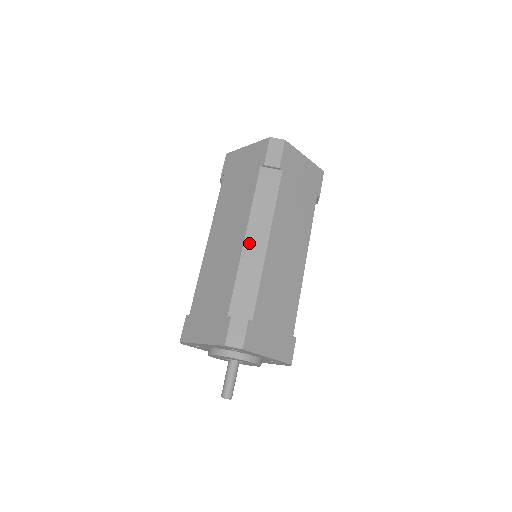
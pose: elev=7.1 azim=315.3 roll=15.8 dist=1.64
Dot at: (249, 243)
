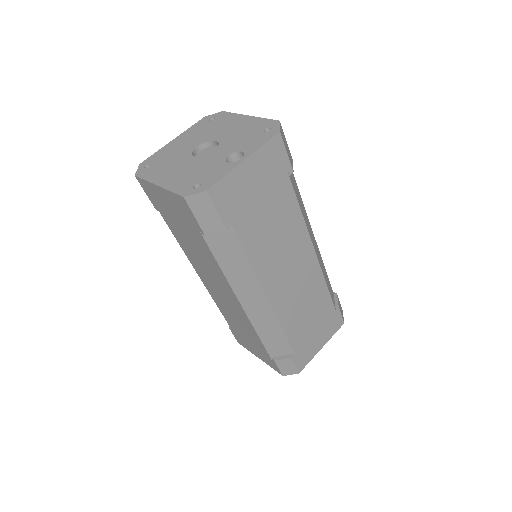
Dot at: (249, 307)
